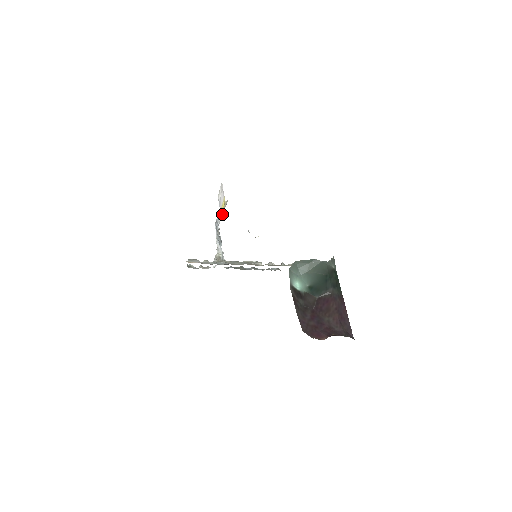
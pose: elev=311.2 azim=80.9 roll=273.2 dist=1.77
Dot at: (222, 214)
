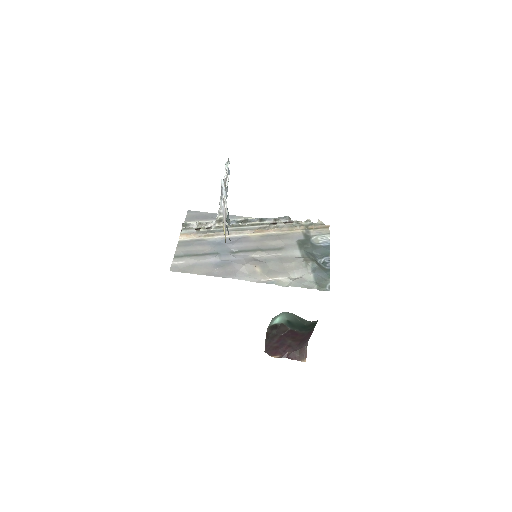
Dot at: occluded
